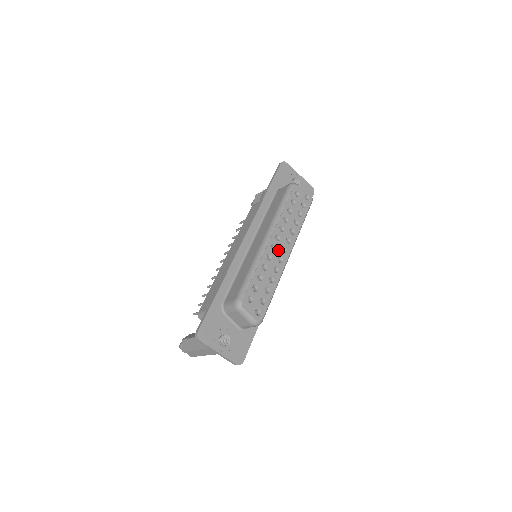
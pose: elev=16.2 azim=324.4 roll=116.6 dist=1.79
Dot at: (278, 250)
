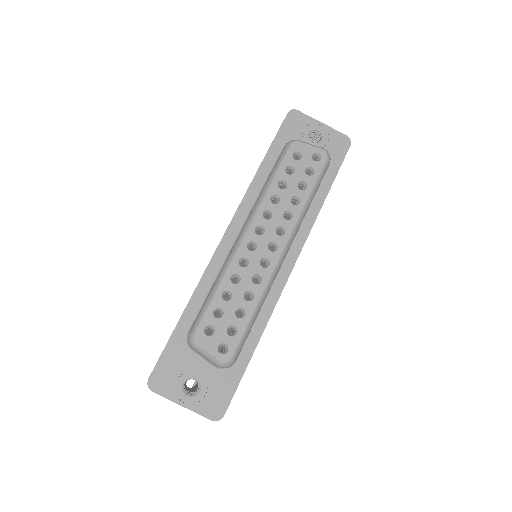
Dot at: (261, 249)
